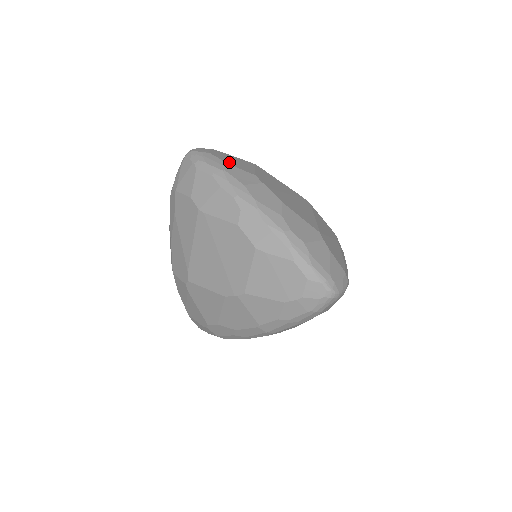
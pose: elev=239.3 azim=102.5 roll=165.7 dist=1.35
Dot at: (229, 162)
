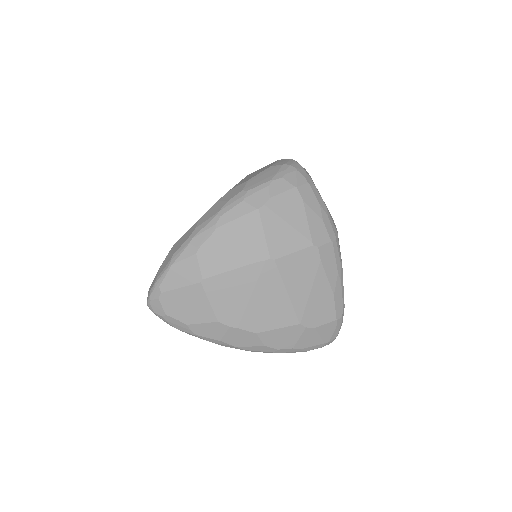
Dot at: (189, 319)
